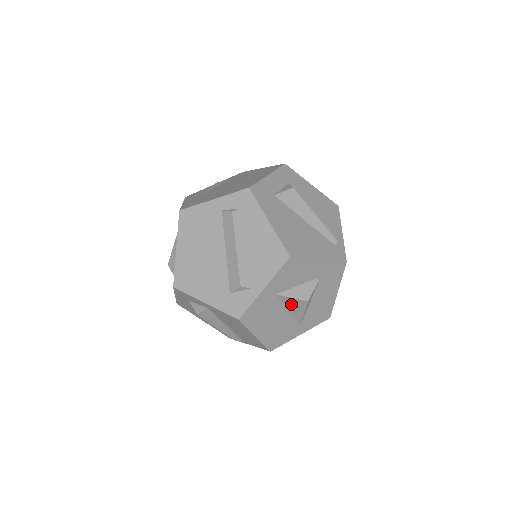
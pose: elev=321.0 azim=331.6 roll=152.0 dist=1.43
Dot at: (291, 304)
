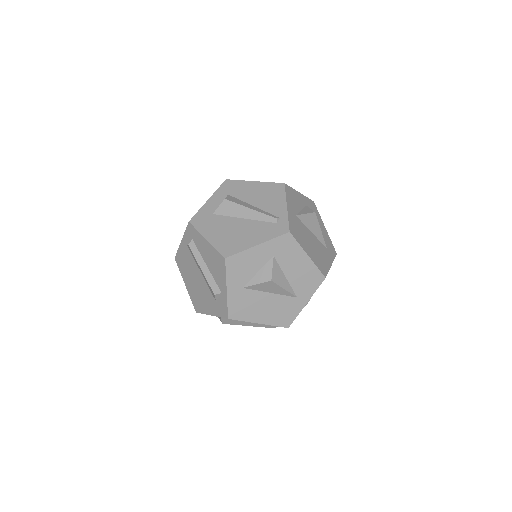
Dot at: (264, 288)
